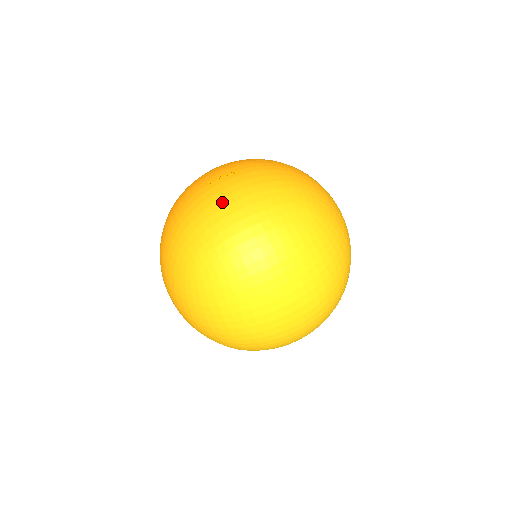
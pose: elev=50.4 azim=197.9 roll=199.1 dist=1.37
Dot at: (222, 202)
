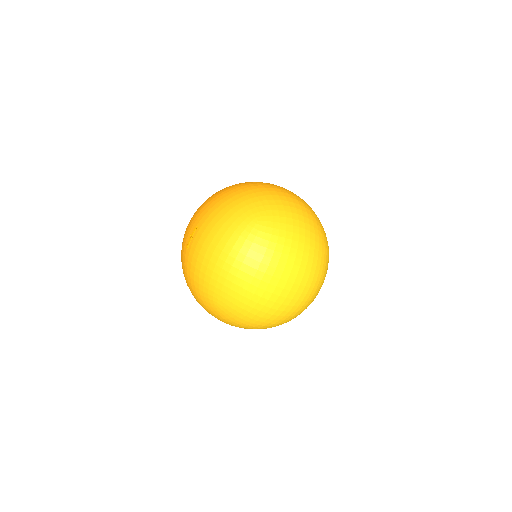
Dot at: (200, 256)
